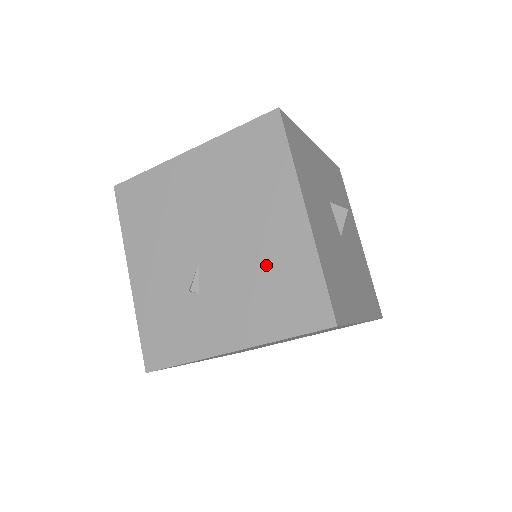
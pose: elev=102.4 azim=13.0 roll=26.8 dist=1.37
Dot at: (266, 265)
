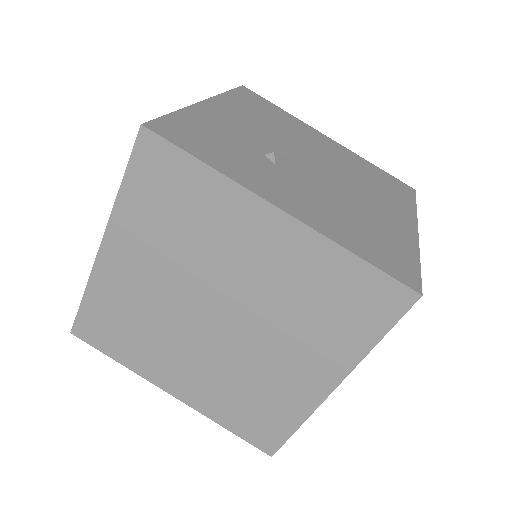
Dot at: (363, 214)
